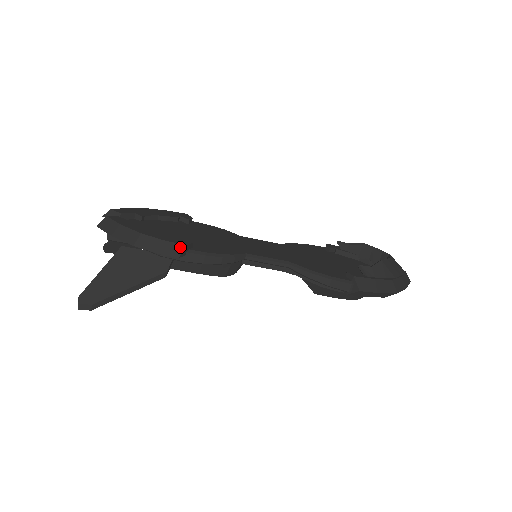
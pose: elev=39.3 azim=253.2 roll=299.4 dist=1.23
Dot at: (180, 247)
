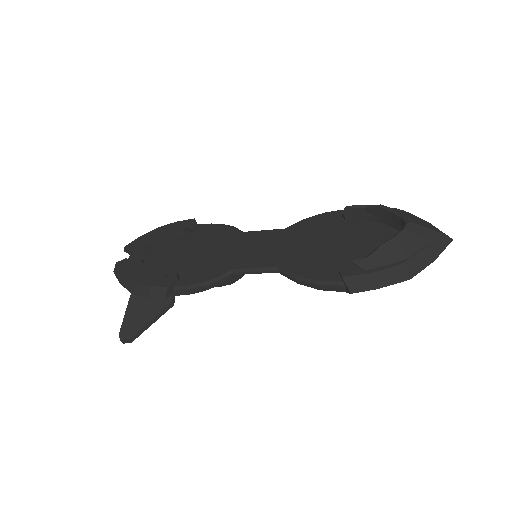
Dot at: (163, 290)
